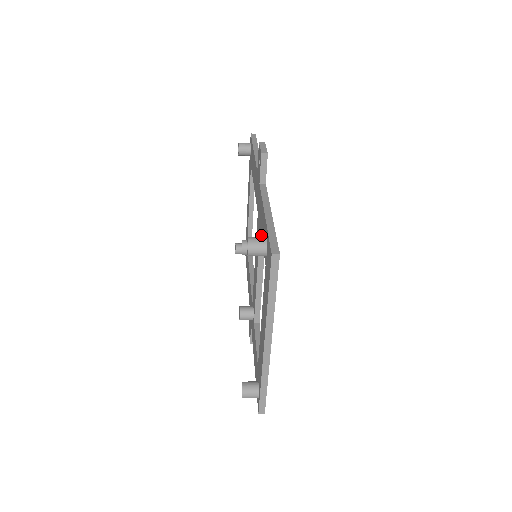
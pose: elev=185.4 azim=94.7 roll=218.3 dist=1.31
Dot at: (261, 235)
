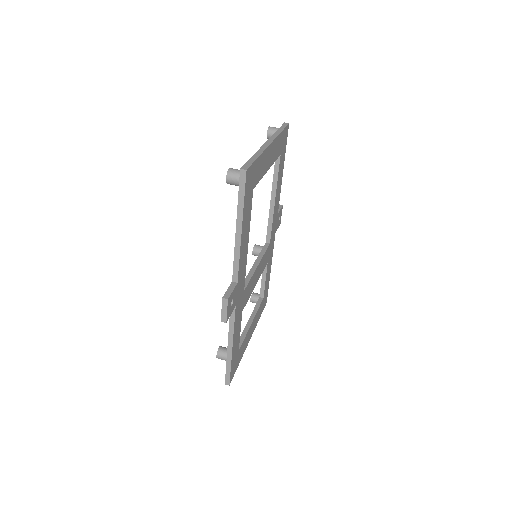
Dot at: occluded
